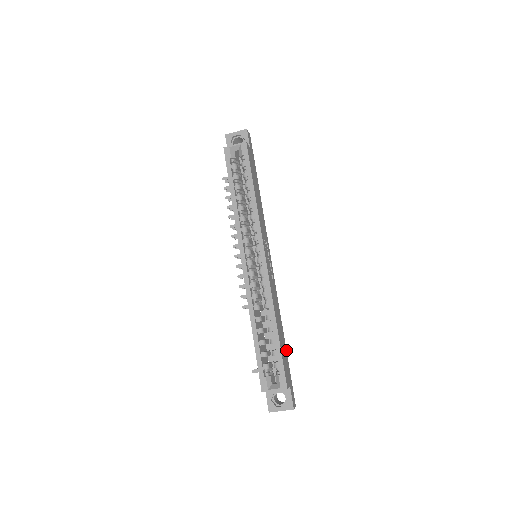
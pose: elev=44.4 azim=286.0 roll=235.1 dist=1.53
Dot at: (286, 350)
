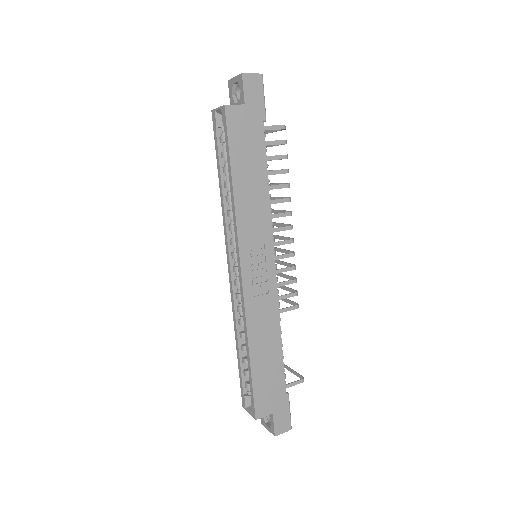
Dot at: (284, 371)
